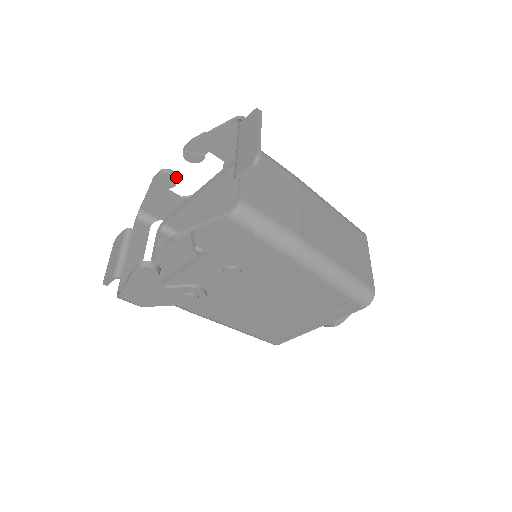
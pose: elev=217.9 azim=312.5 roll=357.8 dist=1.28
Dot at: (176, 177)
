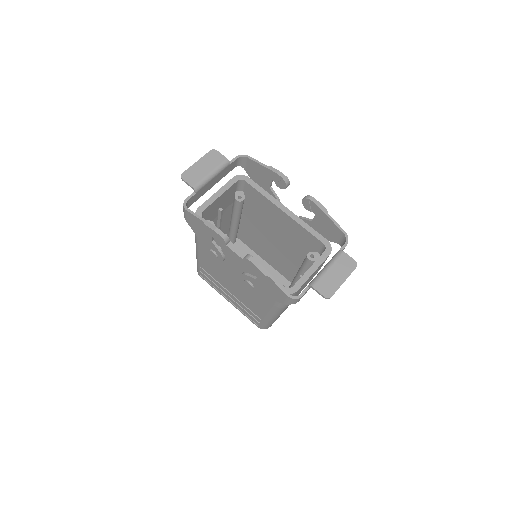
Dot at: occluded
